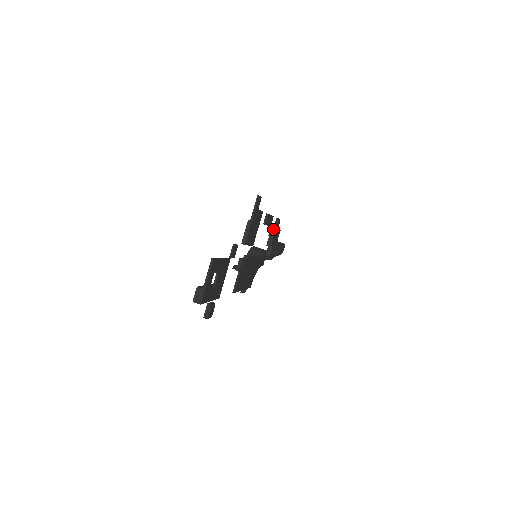
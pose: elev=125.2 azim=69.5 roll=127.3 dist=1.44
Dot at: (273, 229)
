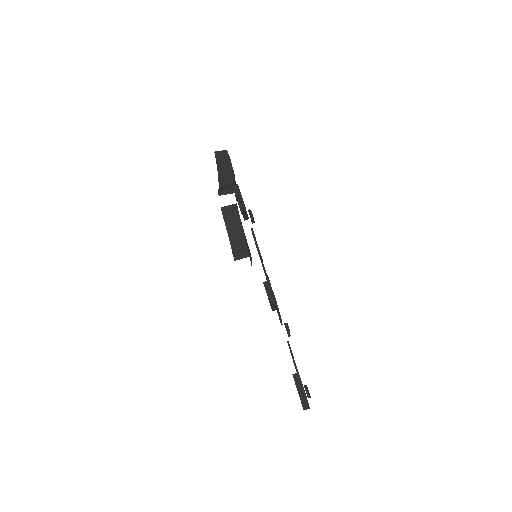
Dot at: (243, 210)
